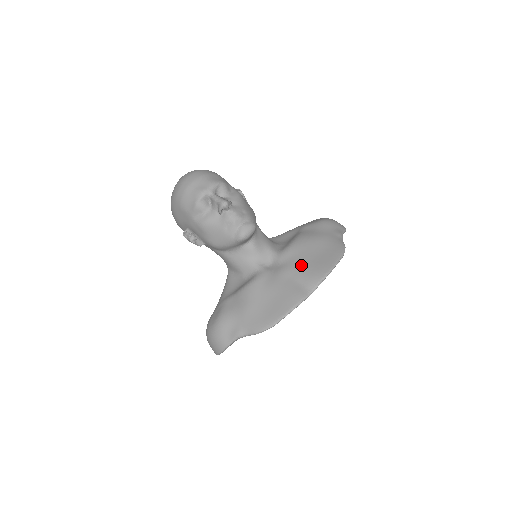
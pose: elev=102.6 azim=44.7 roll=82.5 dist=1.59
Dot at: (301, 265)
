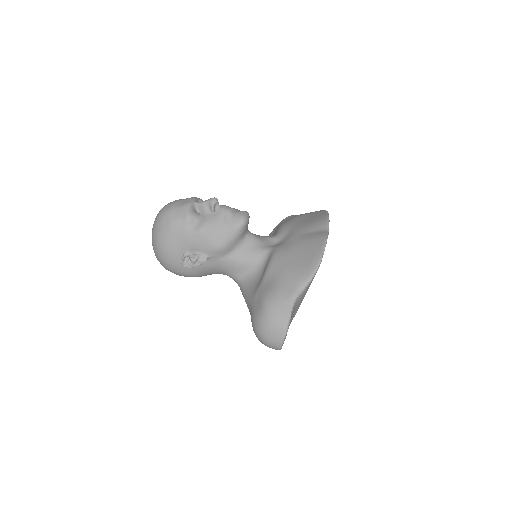
Dot at: (302, 226)
